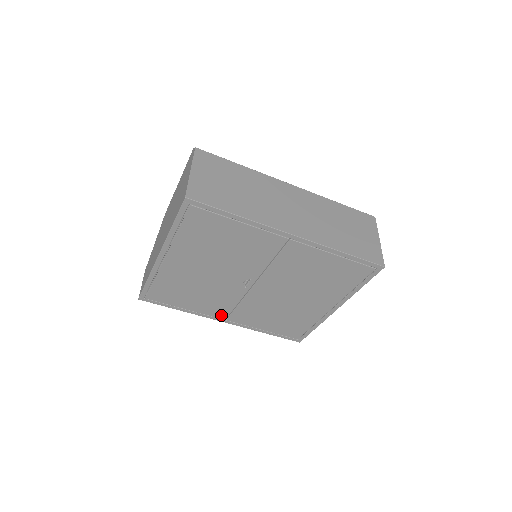
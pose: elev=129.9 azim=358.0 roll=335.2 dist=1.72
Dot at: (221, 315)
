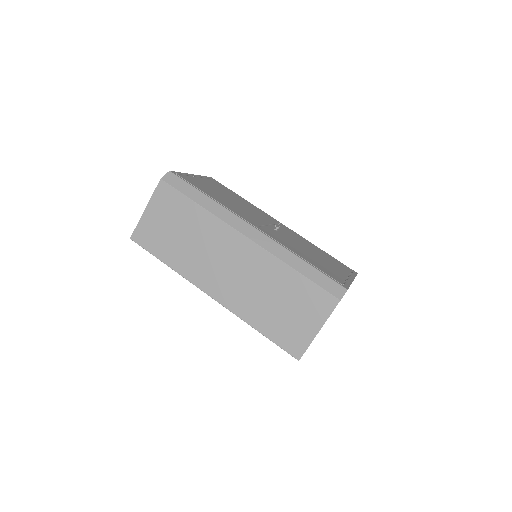
Dot at: occluded
